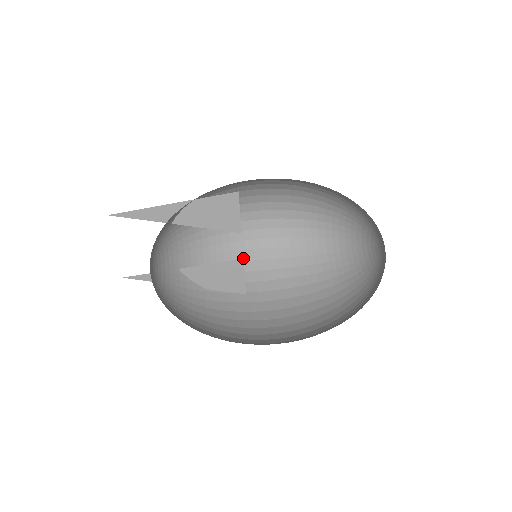
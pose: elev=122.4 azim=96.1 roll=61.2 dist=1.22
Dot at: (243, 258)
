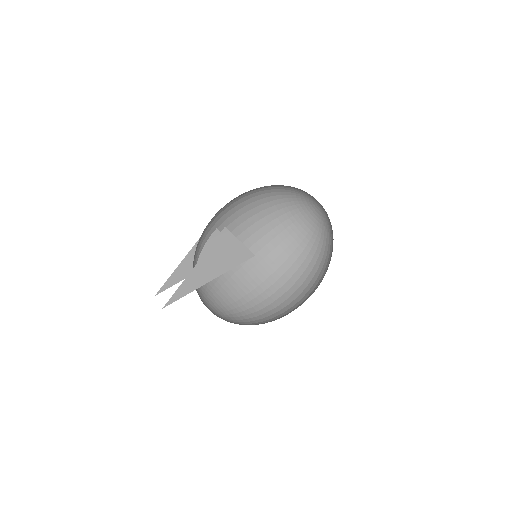
Dot at: (214, 223)
